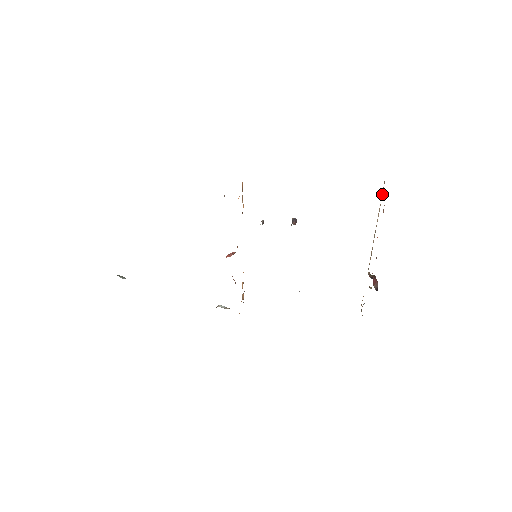
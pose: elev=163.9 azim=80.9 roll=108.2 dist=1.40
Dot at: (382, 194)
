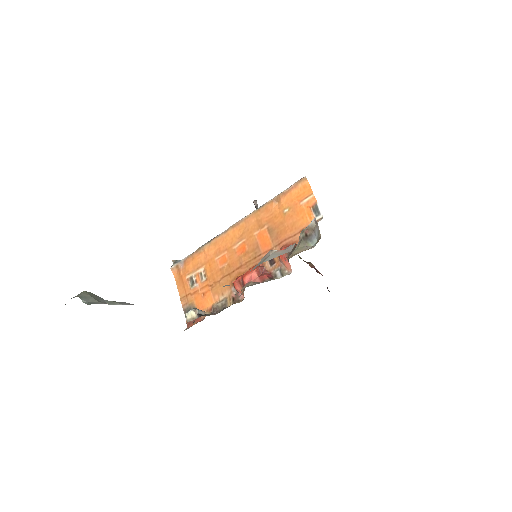
Dot at: occluded
